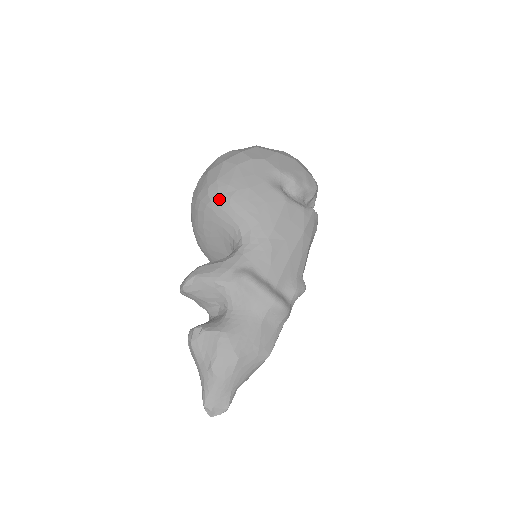
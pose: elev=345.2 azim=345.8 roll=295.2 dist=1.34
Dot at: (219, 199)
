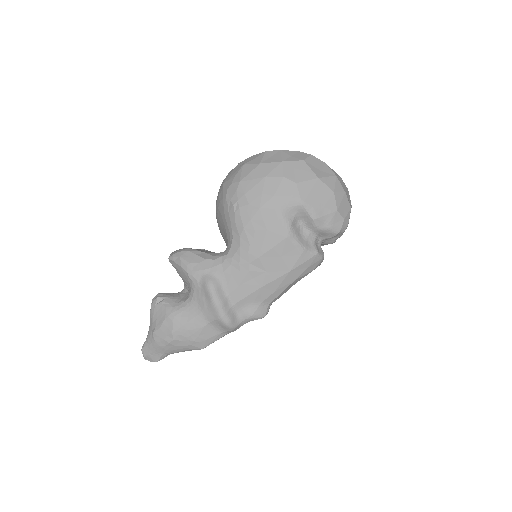
Dot at: (231, 202)
